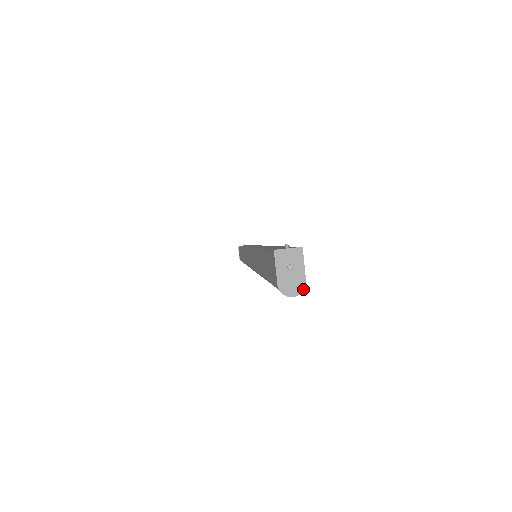
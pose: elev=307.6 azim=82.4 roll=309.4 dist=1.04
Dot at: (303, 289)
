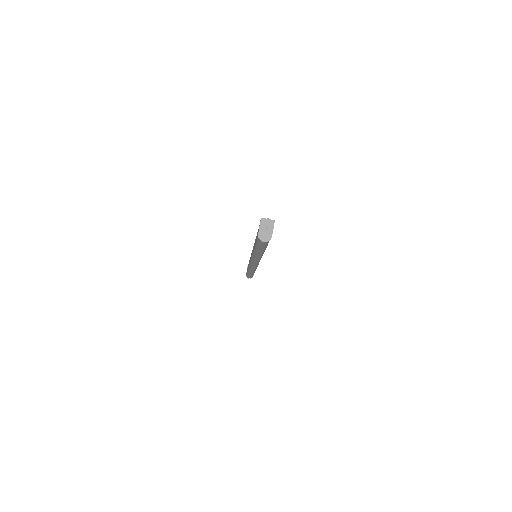
Dot at: occluded
